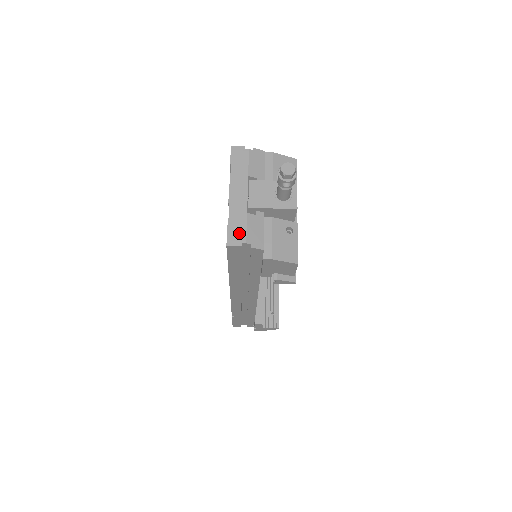
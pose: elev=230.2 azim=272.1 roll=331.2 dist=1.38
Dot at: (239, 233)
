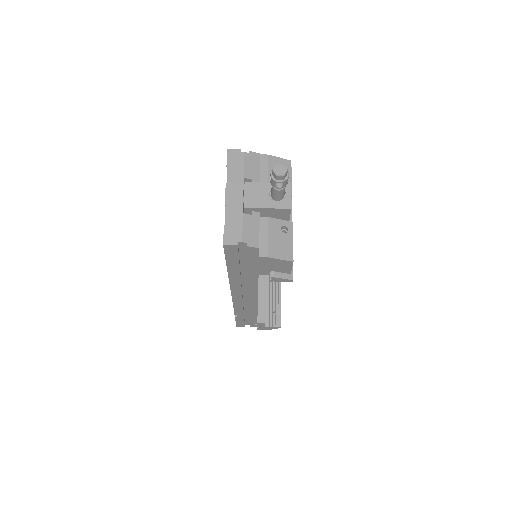
Dot at: (235, 232)
